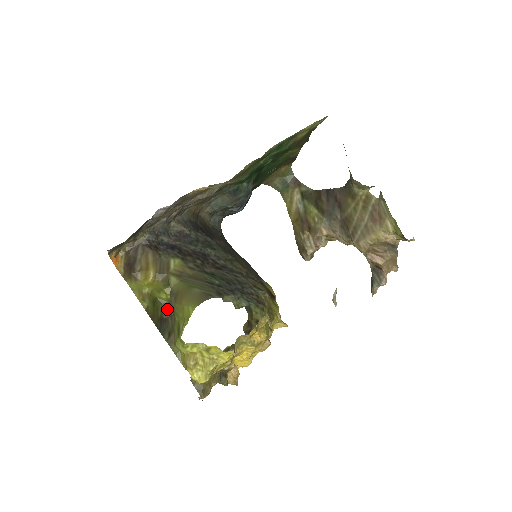
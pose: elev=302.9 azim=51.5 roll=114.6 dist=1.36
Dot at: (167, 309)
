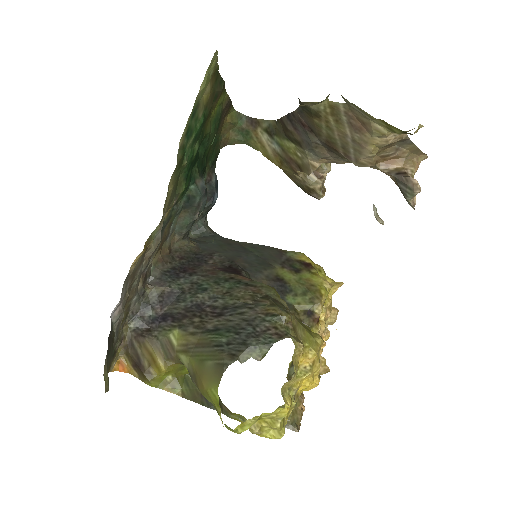
Dot at: occluded
